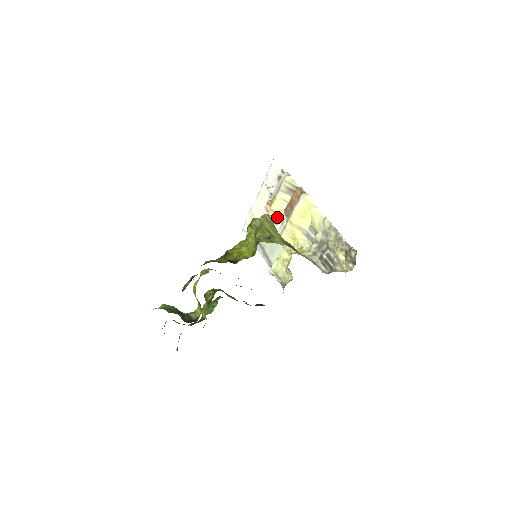
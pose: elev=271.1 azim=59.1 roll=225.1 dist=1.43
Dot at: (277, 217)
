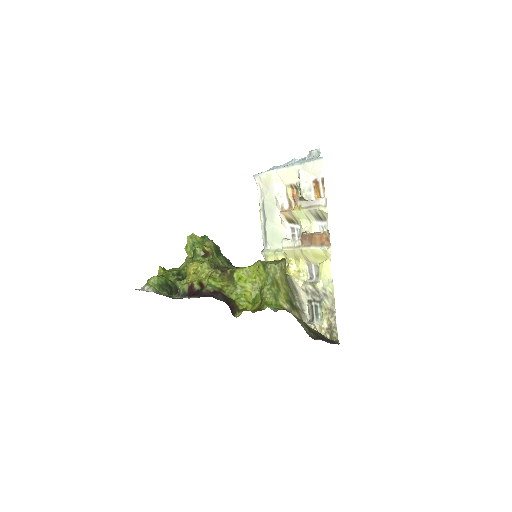
Dot at: (293, 219)
